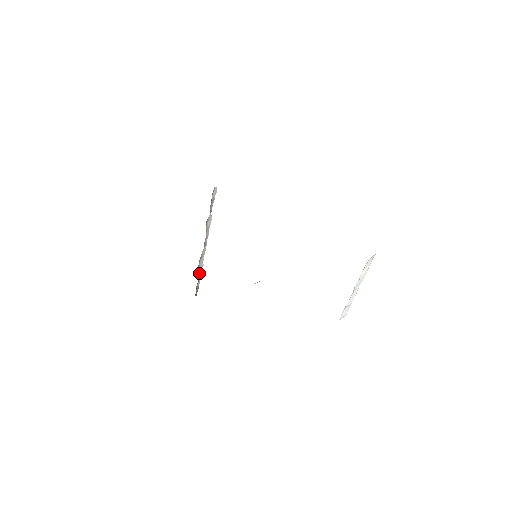
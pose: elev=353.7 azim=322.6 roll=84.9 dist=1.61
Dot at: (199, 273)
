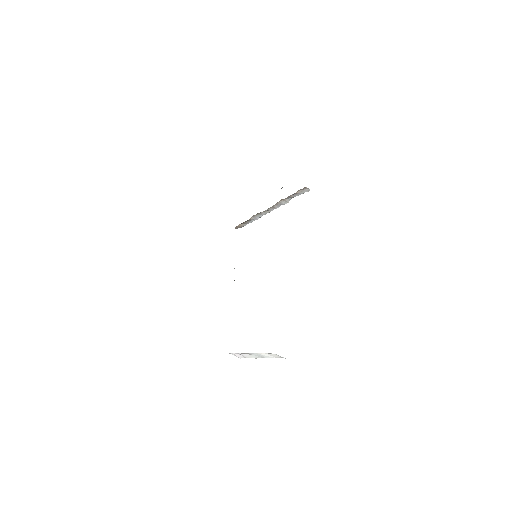
Dot at: (250, 220)
